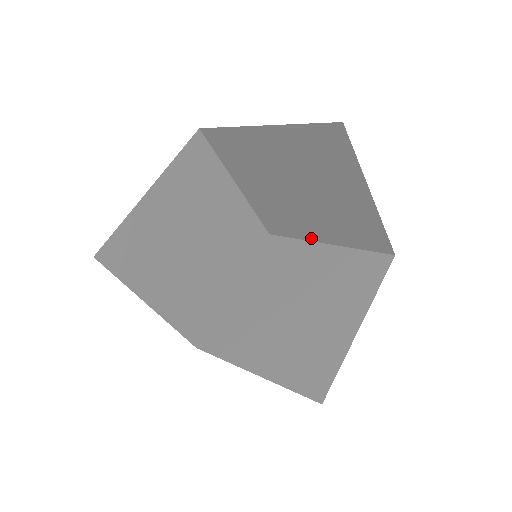
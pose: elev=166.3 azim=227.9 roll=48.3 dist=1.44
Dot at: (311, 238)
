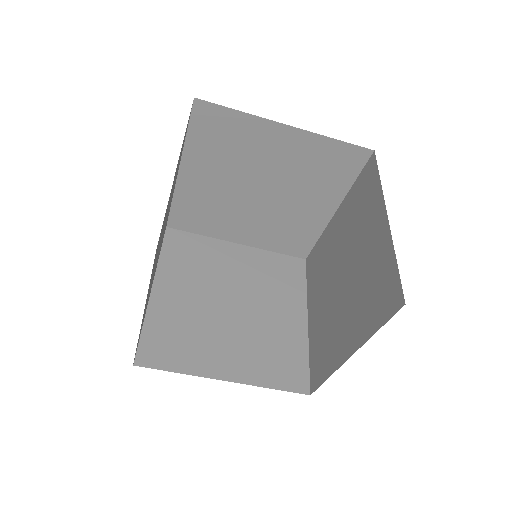
Dot at: occluded
